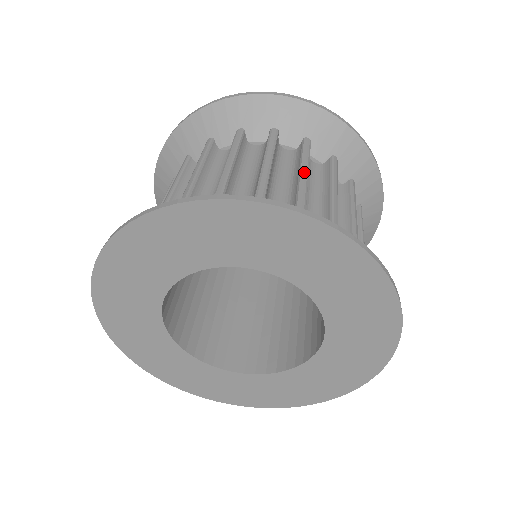
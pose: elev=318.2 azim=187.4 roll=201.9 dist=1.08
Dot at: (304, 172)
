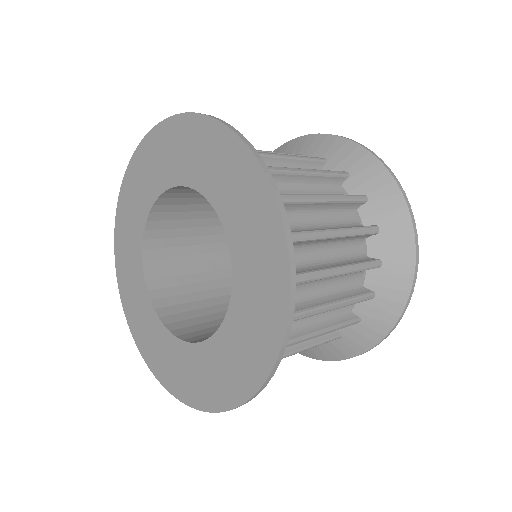
Dot at: occluded
